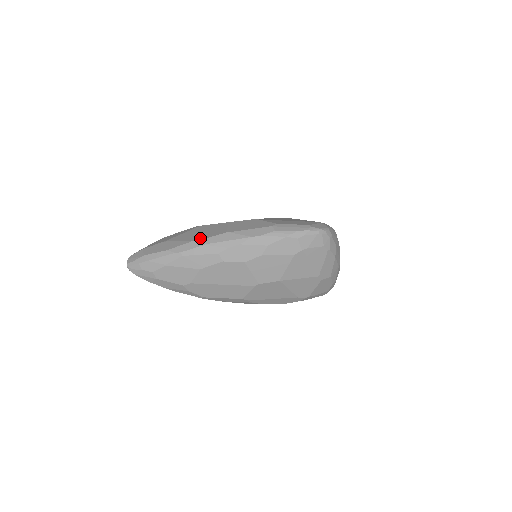
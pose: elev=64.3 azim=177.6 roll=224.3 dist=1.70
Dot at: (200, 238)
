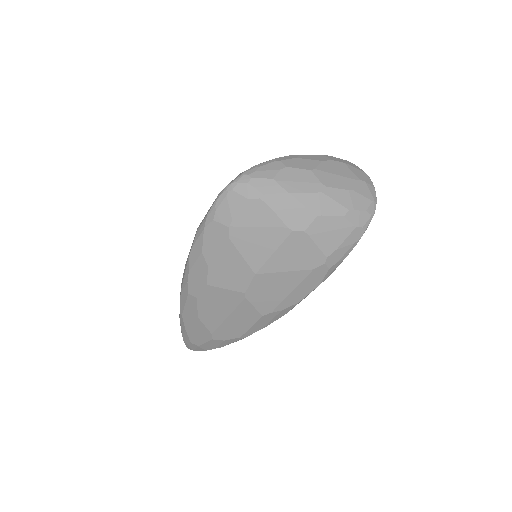
Dot at: occluded
